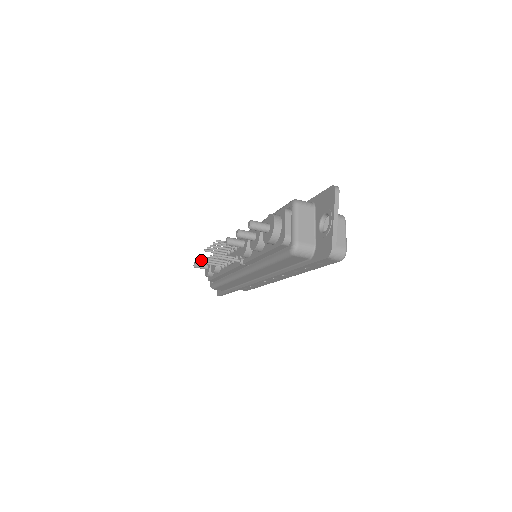
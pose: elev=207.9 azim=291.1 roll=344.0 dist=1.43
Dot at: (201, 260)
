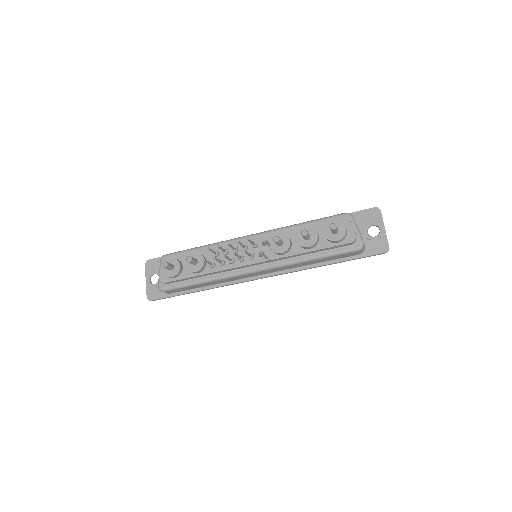
Dot at: (191, 259)
